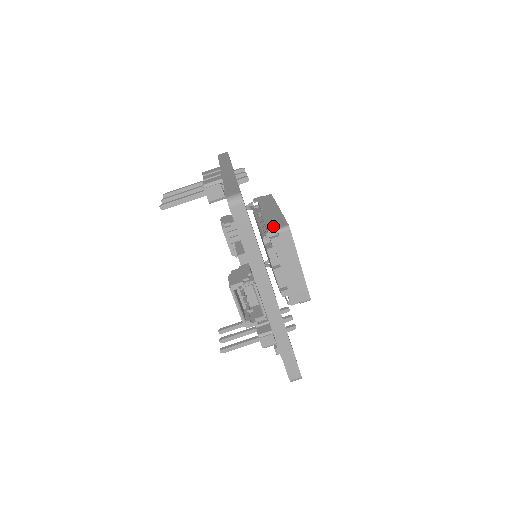
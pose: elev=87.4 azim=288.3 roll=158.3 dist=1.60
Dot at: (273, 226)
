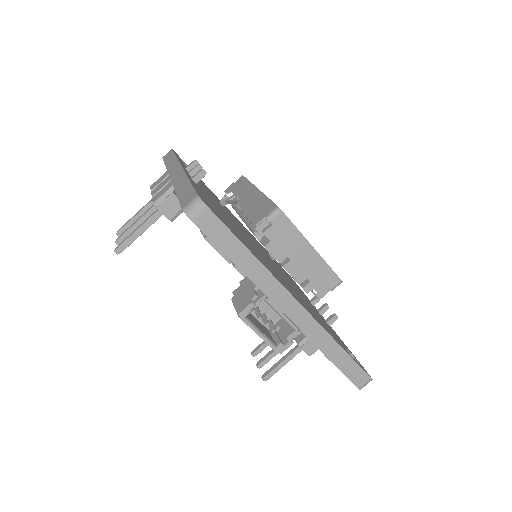
Dot at: (260, 215)
